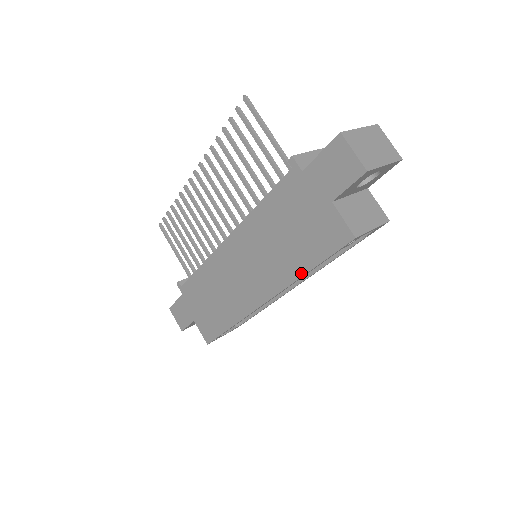
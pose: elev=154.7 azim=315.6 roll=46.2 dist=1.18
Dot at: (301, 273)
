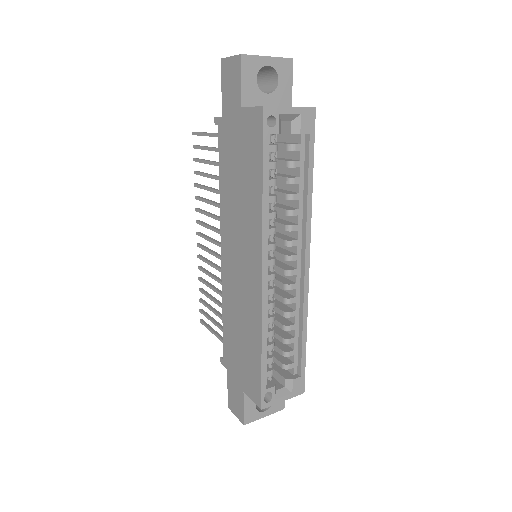
Dot at: (260, 197)
